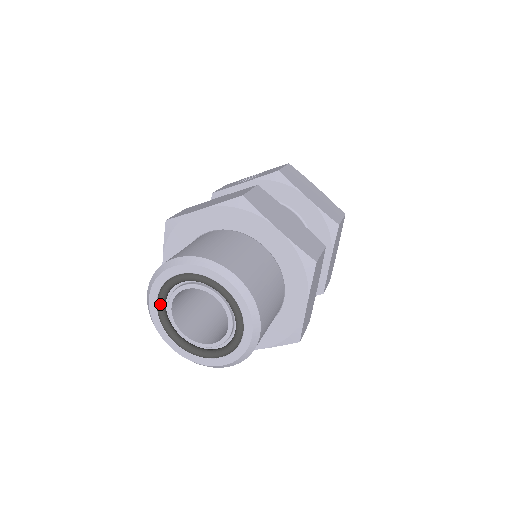
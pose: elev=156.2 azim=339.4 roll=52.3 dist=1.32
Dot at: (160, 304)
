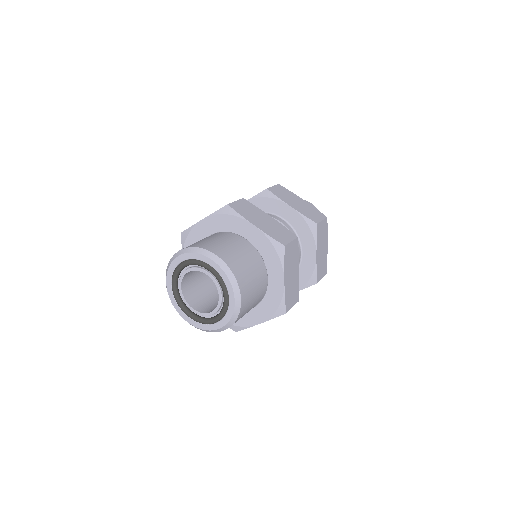
Dot at: (173, 287)
